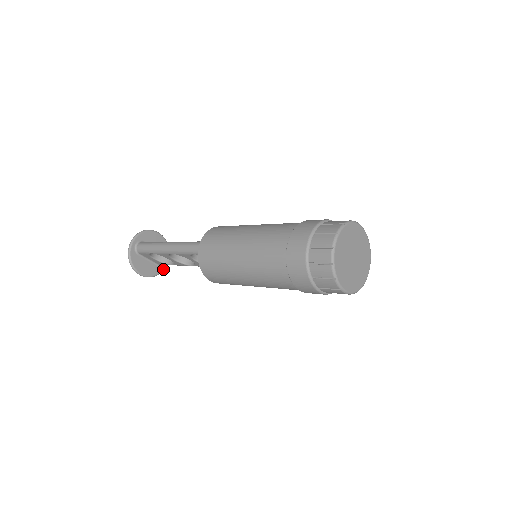
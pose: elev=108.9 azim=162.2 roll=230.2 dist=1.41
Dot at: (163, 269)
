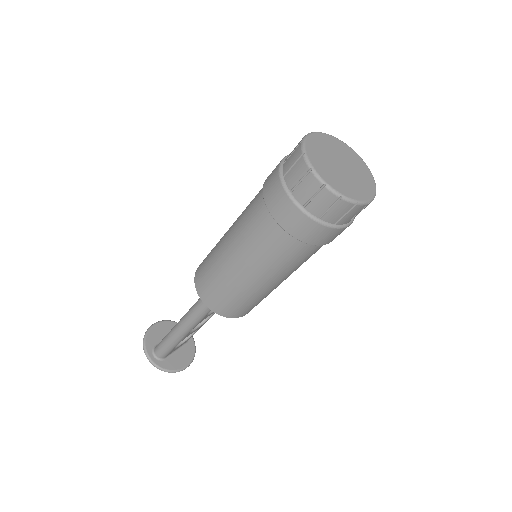
Dot at: (193, 340)
